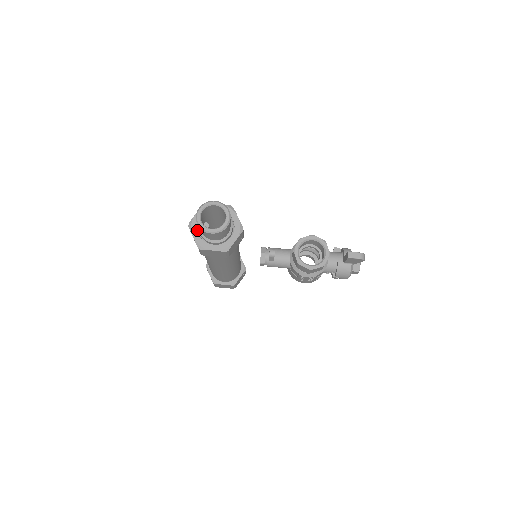
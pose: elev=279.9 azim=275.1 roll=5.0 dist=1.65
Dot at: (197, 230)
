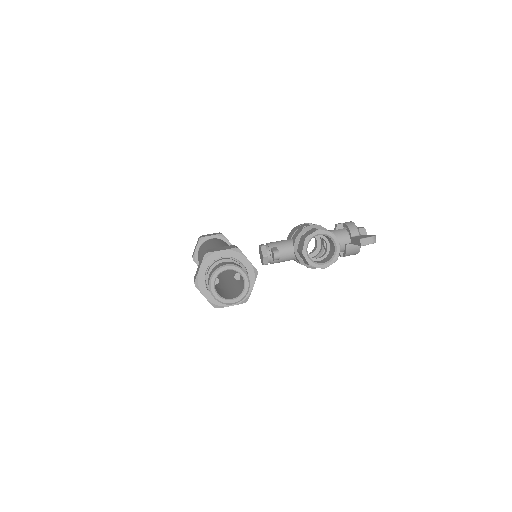
Dot at: (206, 286)
